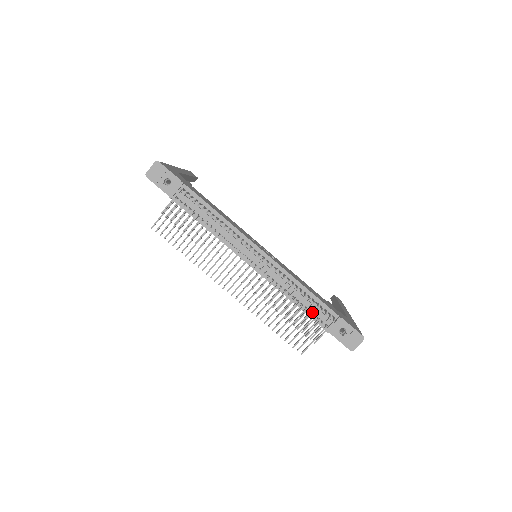
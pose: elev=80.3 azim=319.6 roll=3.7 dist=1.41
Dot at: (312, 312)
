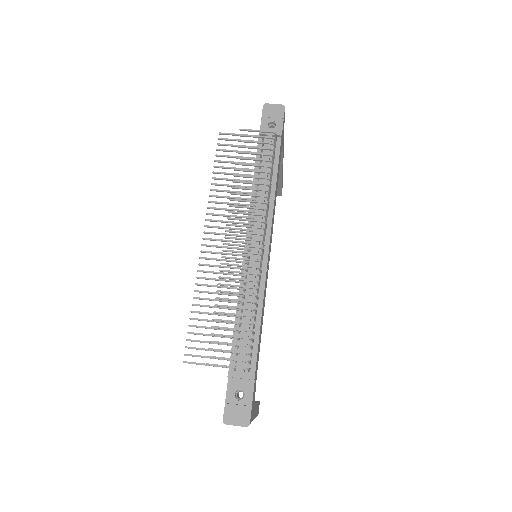
Dot at: (241, 336)
